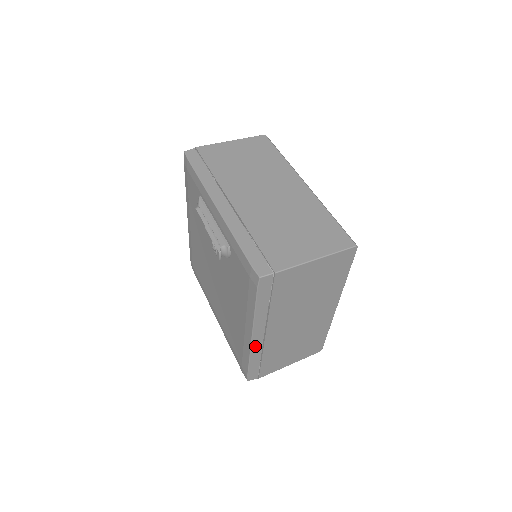
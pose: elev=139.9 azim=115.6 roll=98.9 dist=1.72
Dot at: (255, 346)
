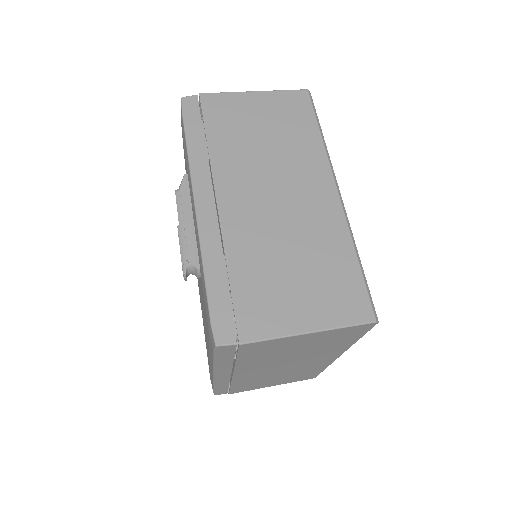
Dot at: (220, 380)
